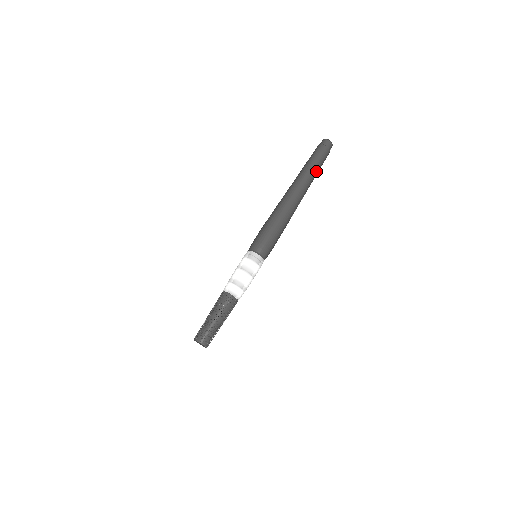
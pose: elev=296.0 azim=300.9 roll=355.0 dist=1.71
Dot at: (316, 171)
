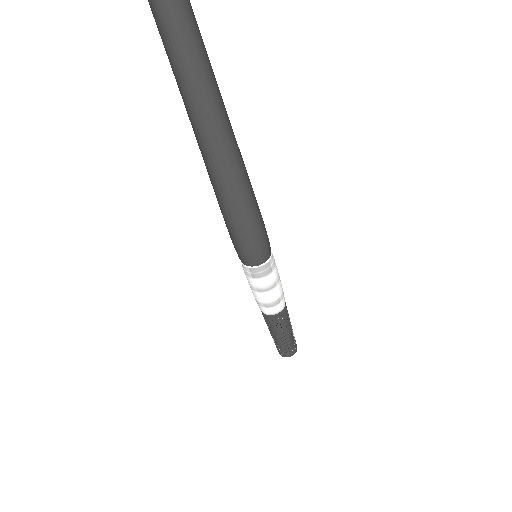
Dot at: (209, 68)
